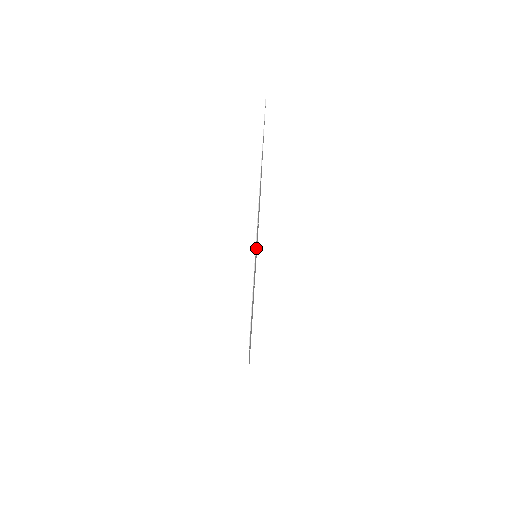
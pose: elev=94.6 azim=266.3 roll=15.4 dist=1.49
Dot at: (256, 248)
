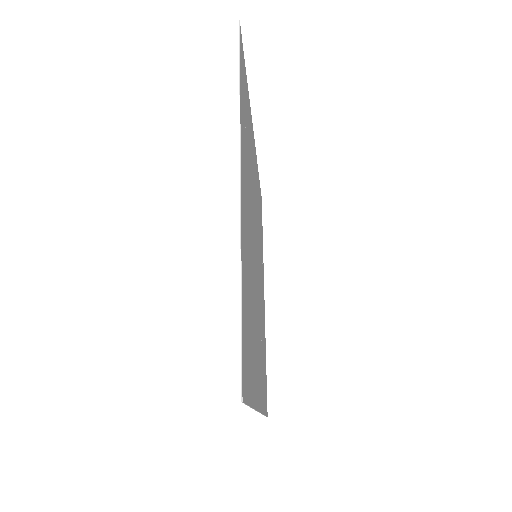
Dot at: (257, 310)
